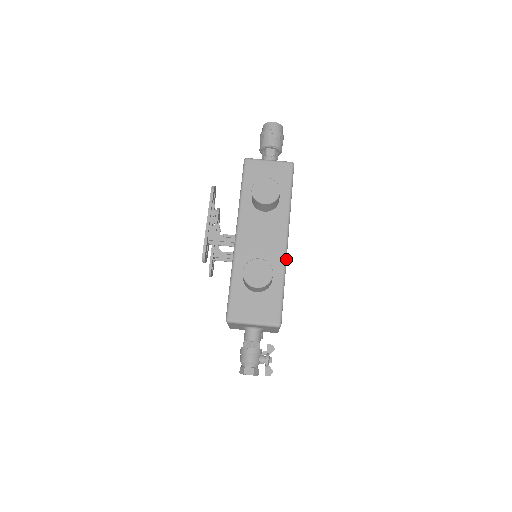
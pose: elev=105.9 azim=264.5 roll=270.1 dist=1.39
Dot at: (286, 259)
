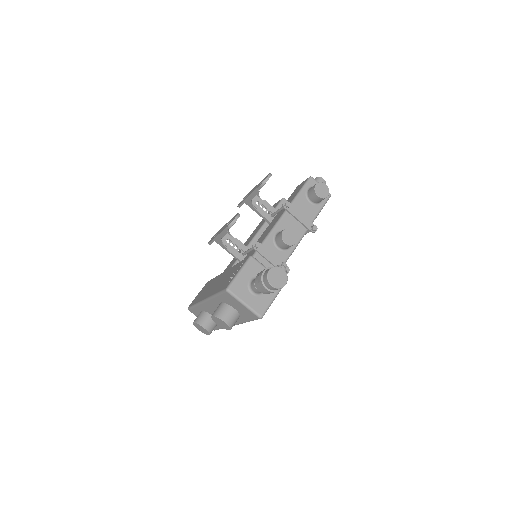
Dot at: occluded
